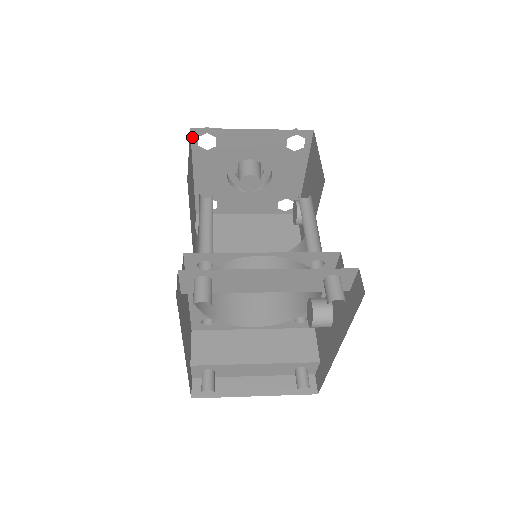
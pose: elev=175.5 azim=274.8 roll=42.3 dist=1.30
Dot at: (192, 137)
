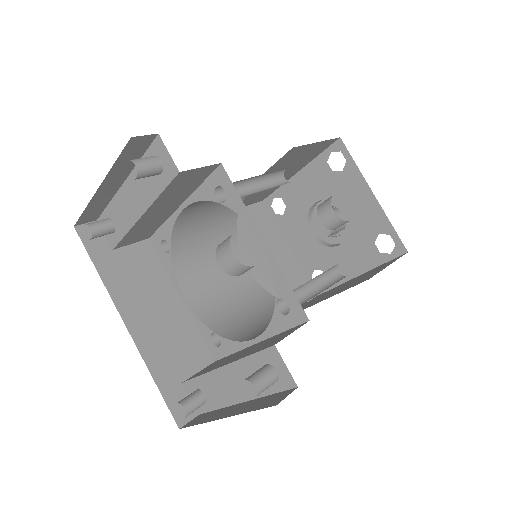
Dot at: (268, 209)
